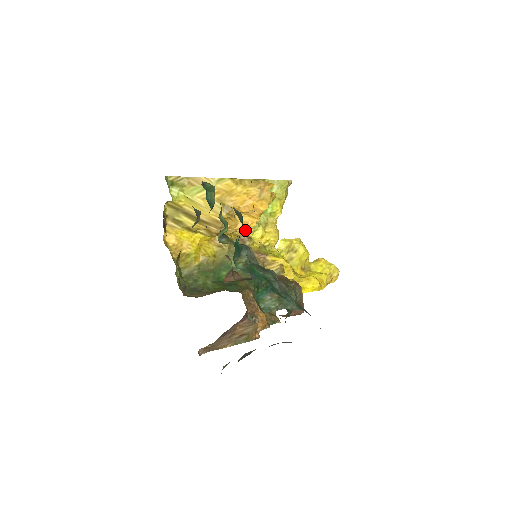
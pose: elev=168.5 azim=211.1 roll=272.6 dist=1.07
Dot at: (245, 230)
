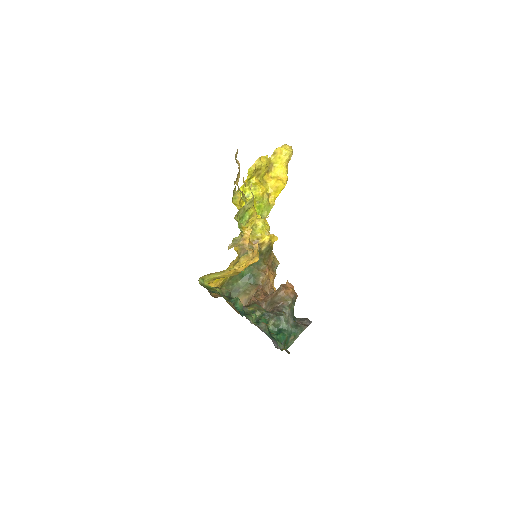
Dot at: occluded
